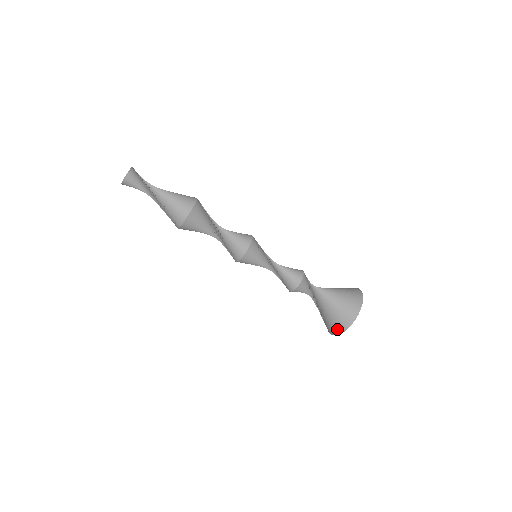
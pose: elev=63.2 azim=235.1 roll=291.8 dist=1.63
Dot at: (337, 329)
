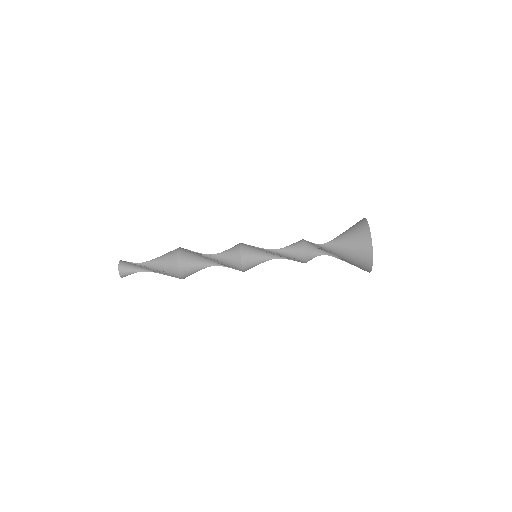
Dot at: (365, 270)
